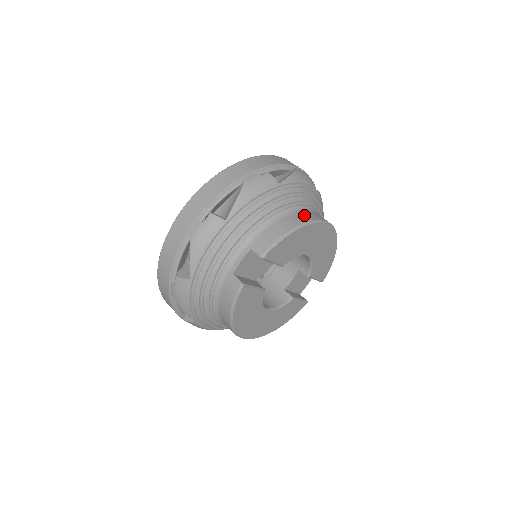
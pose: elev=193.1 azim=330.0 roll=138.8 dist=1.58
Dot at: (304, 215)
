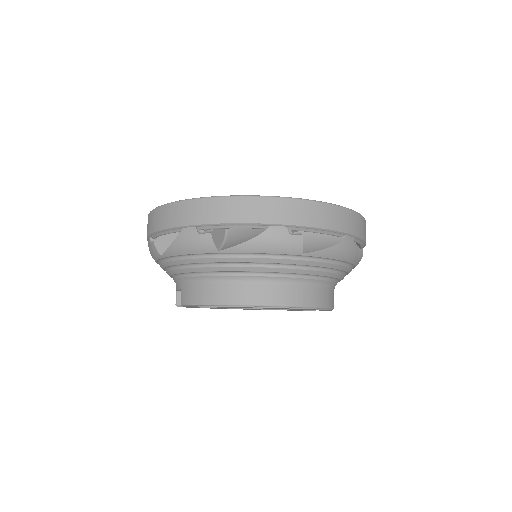
Dot at: (240, 291)
